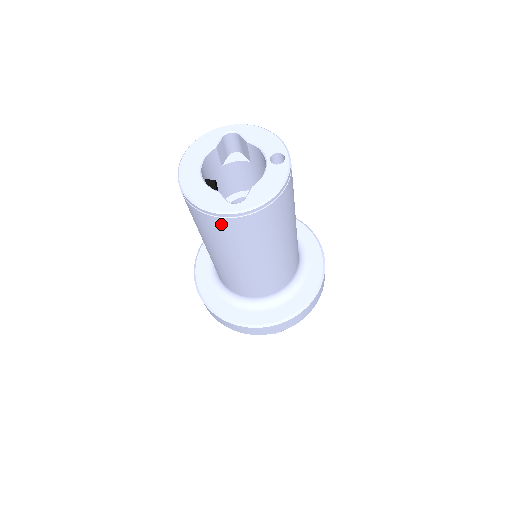
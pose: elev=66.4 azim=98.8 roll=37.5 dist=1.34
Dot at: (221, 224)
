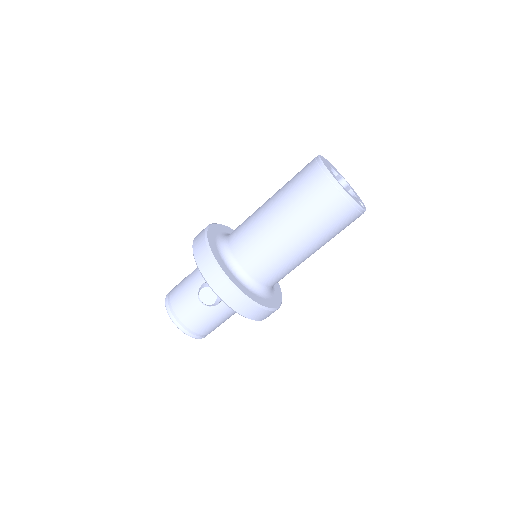
Dot at: (321, 183)
